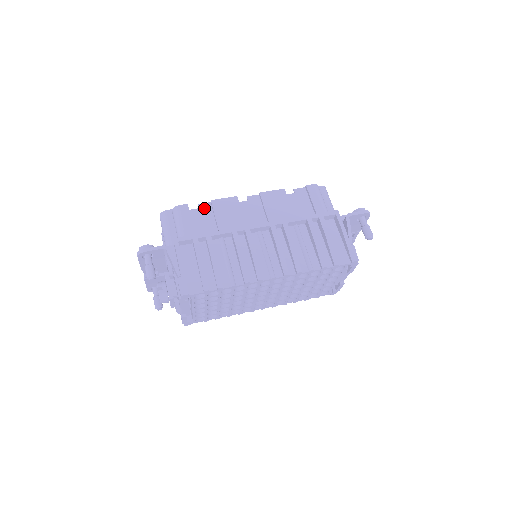
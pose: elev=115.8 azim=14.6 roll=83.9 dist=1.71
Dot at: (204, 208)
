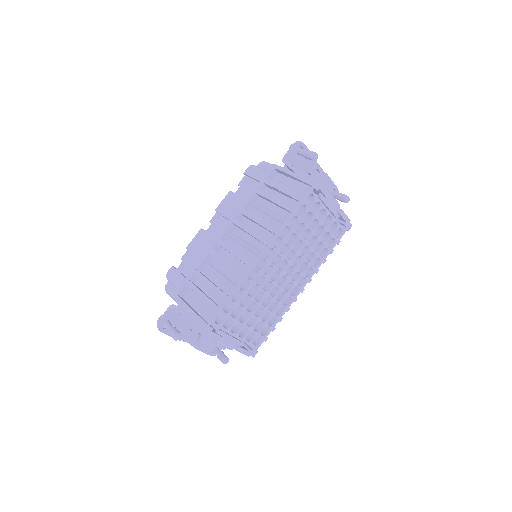
Dot at: (186, 258)
